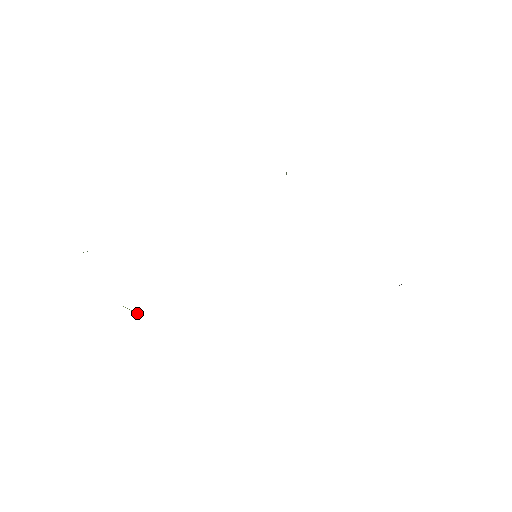
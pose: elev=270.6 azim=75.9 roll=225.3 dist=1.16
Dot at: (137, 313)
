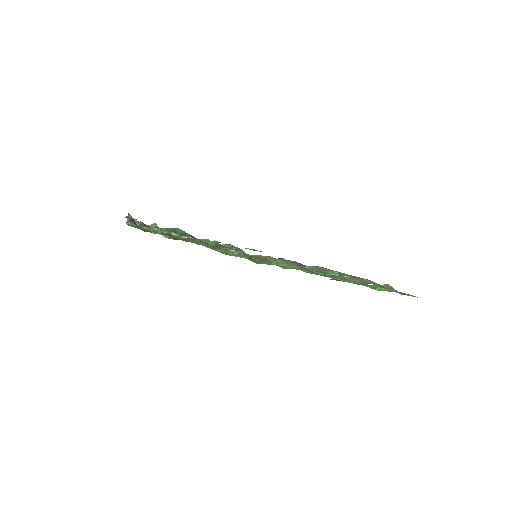
Dot at: occluded
